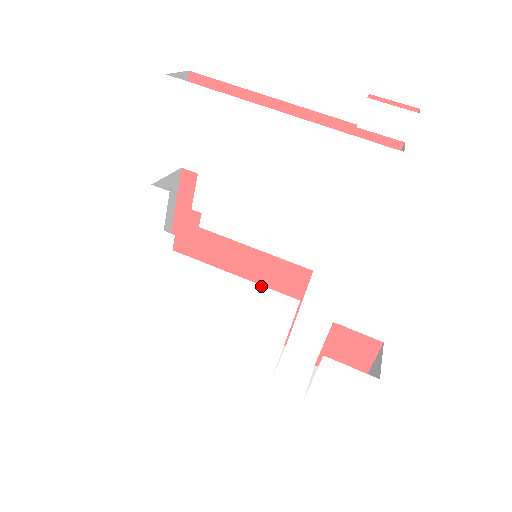
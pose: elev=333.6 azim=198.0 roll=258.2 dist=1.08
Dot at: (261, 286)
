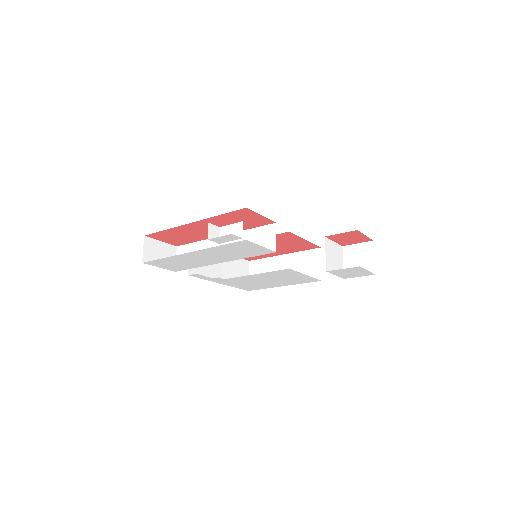
Dot at: (269, 272)
